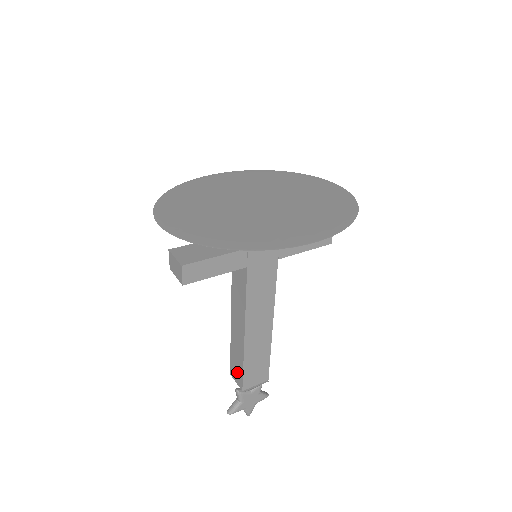
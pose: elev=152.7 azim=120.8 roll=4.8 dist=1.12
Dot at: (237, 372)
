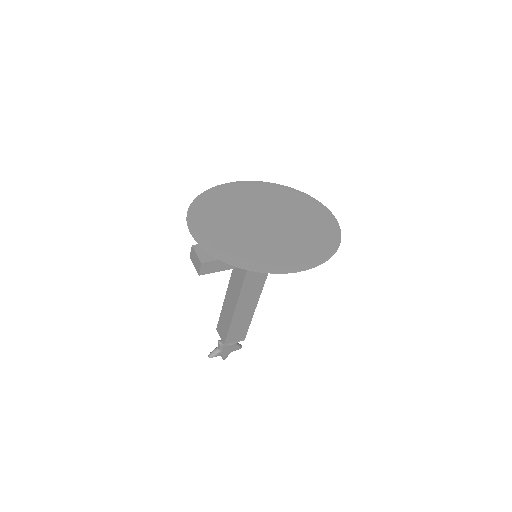
Dot at: (223, 331)
